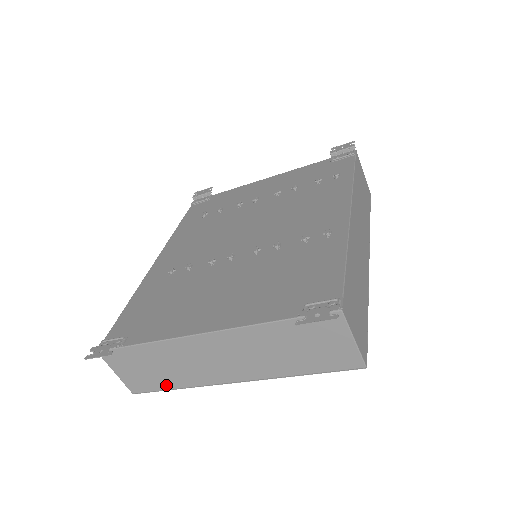
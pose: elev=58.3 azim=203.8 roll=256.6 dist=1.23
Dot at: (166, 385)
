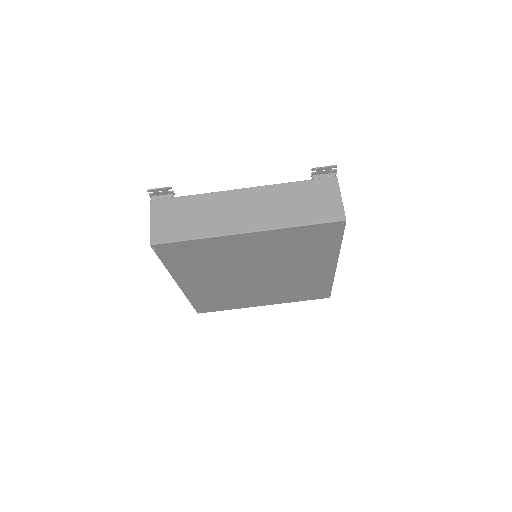
Dot at: (187, 235)
